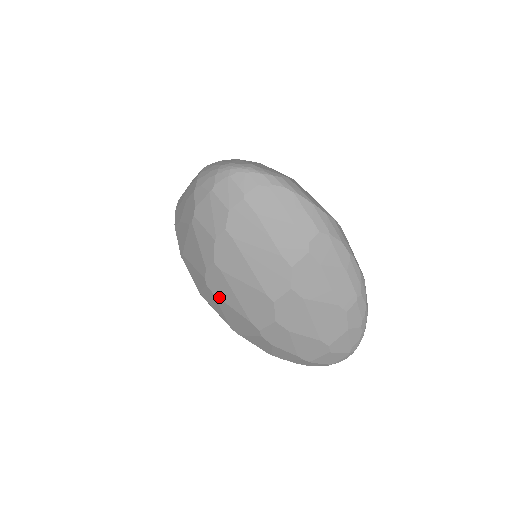
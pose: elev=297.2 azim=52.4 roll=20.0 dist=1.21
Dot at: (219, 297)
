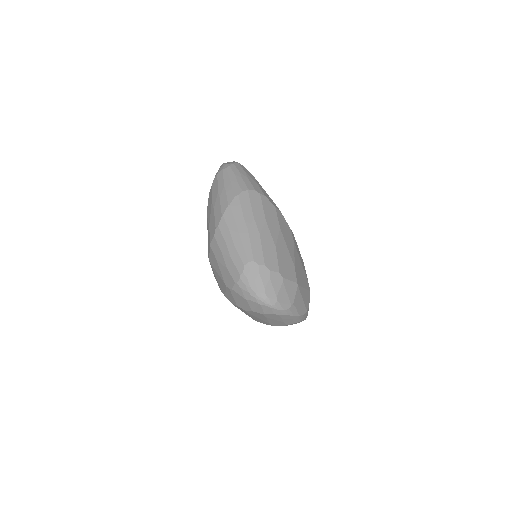
Dot at: occluded
